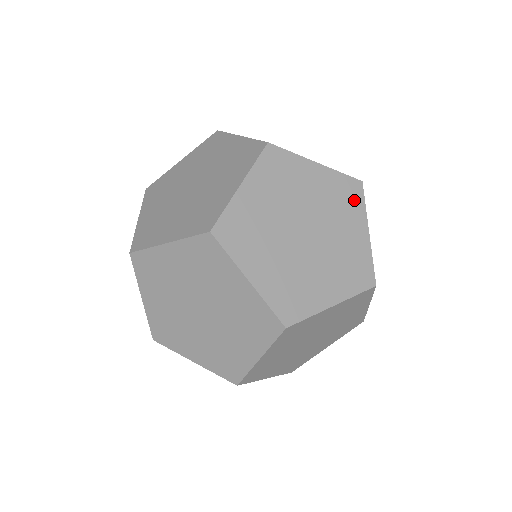
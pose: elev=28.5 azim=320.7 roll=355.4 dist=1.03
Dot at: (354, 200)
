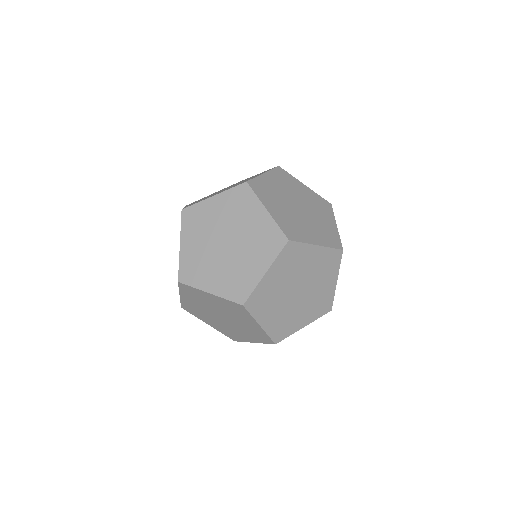
Dot at: (334, 264)
